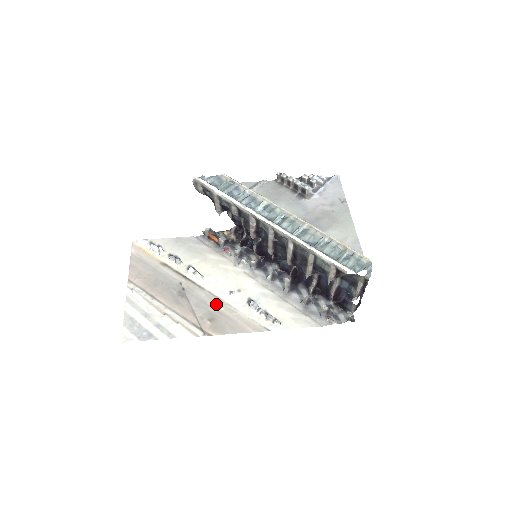
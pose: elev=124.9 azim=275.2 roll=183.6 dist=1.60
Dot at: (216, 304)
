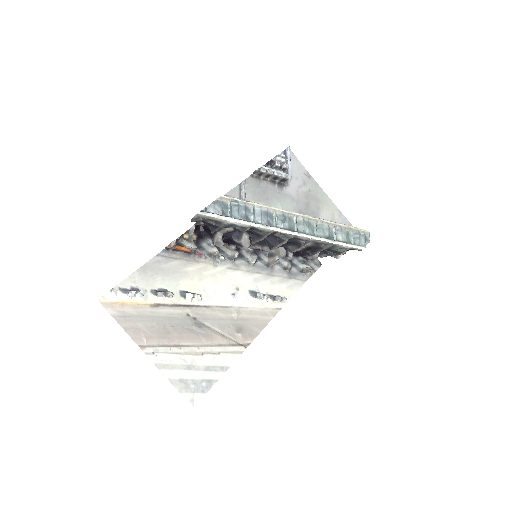
Dot at: (231, 314)
